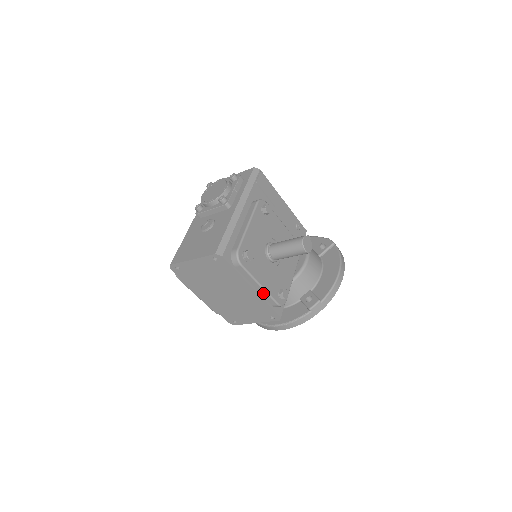
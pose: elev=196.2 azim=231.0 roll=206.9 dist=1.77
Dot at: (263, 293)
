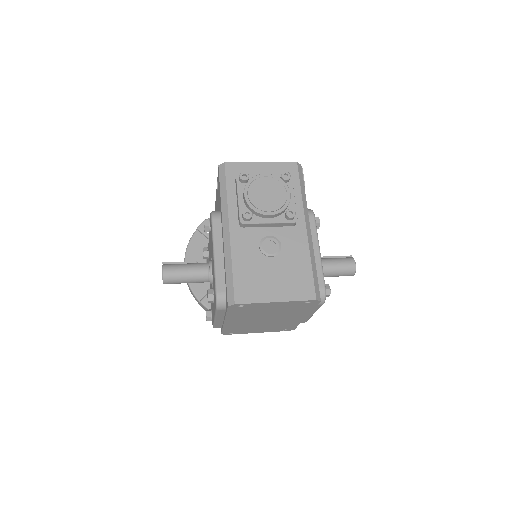
Dot at: (307, 317)
